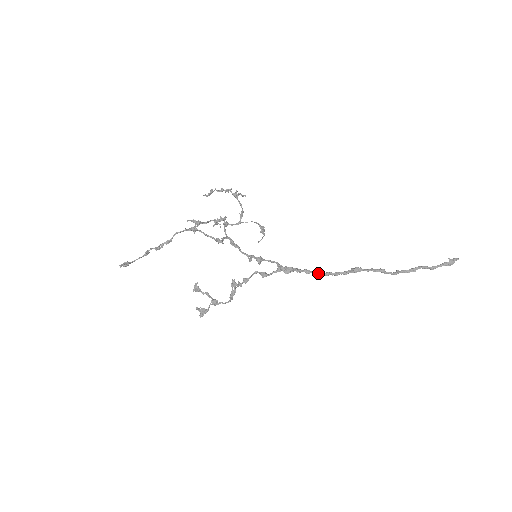
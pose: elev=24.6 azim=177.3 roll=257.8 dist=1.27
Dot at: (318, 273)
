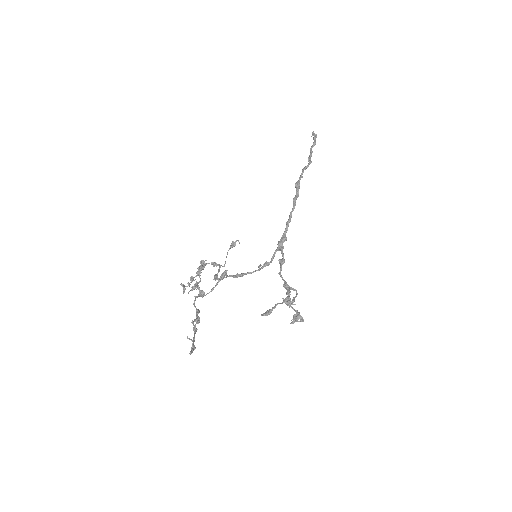
Dot at: (291, 211)
